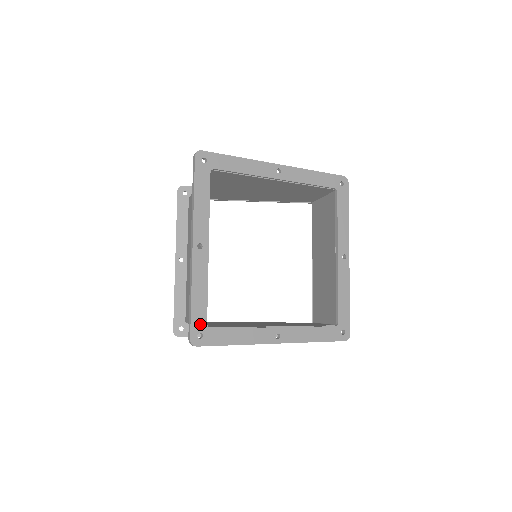
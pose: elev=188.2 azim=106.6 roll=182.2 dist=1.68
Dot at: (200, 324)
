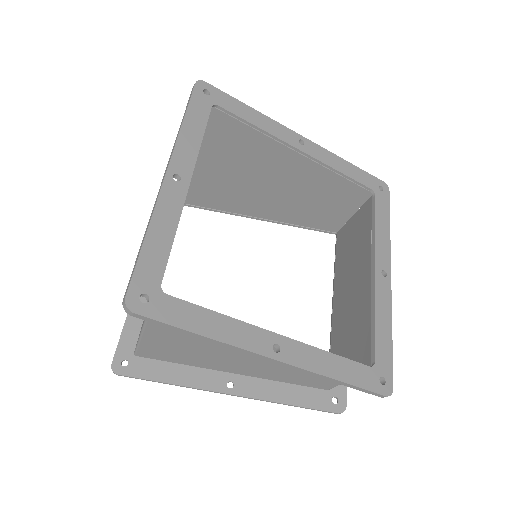
Dot at: (149, 280)
